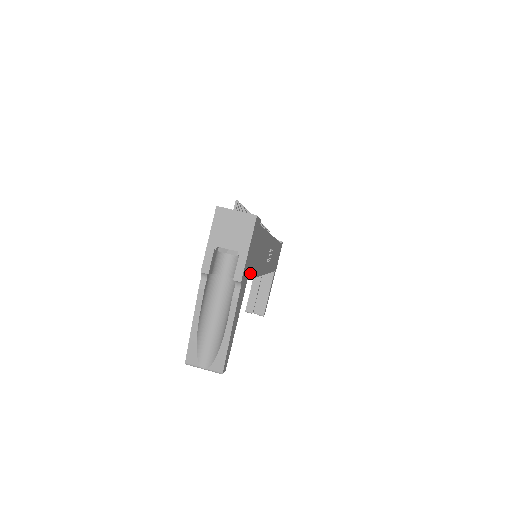
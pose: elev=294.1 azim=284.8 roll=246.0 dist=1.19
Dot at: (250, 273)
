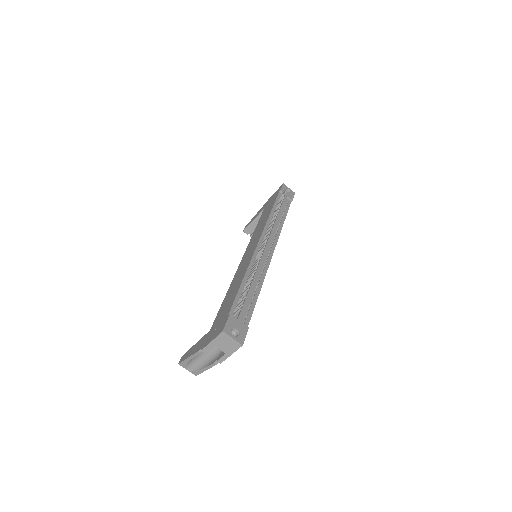
Dot at: occluded
